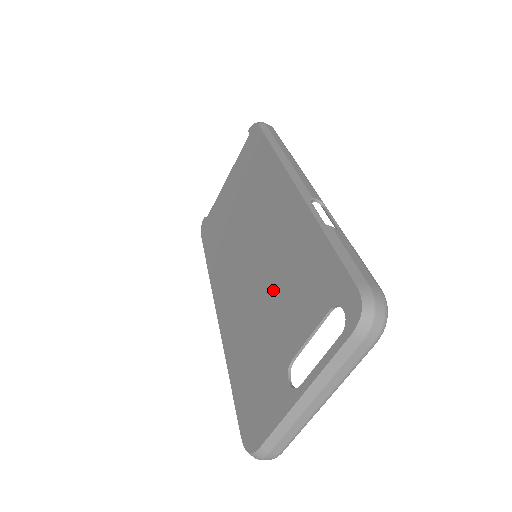
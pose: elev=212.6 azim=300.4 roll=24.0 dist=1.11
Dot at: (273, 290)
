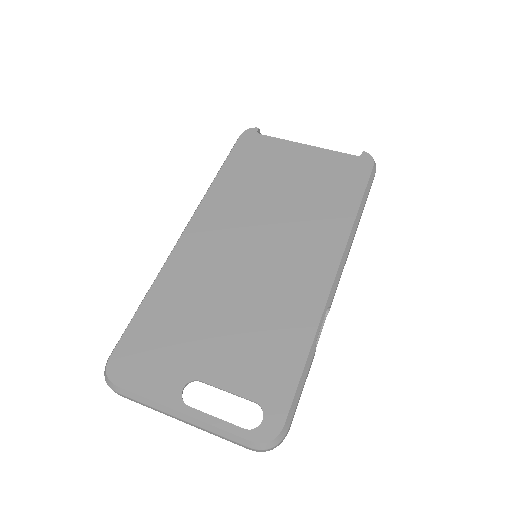
Dot at: (240, 312)
